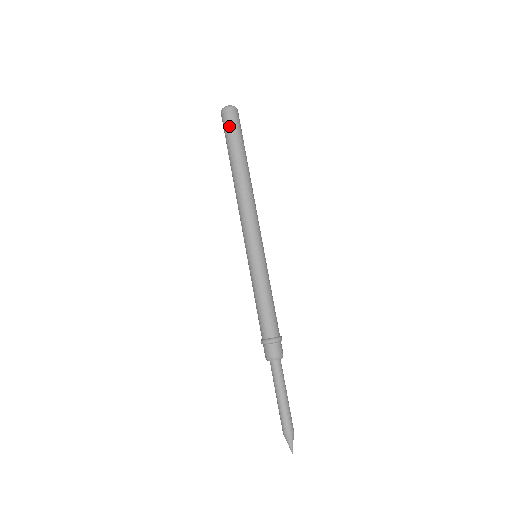
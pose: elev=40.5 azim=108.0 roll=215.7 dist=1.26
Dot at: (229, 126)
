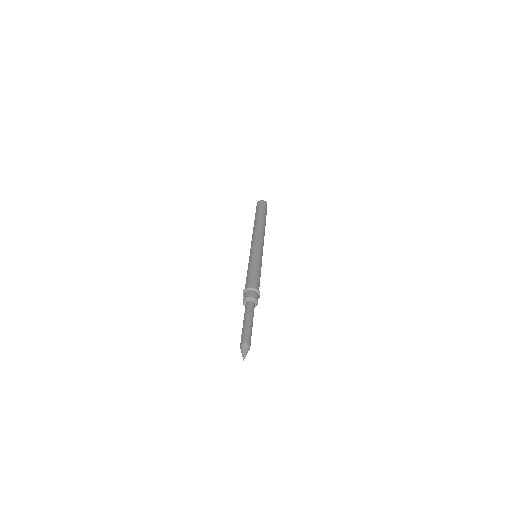
Dot at: (259, 206)
